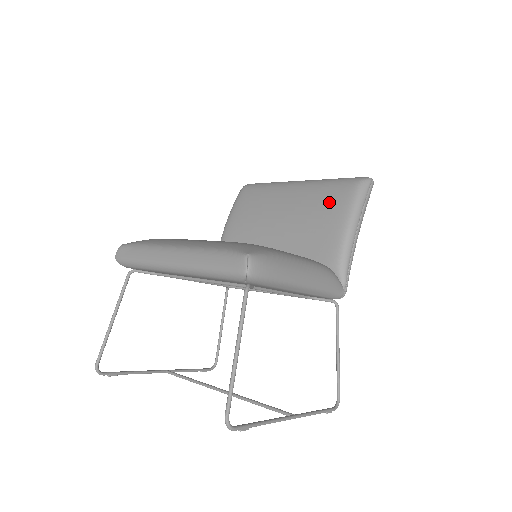
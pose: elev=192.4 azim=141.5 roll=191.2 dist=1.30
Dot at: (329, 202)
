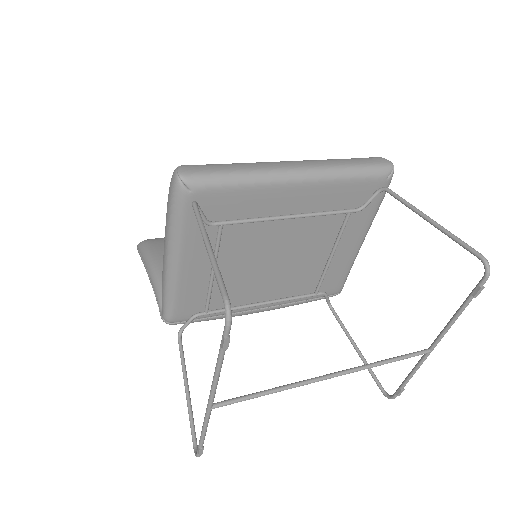
Dot at: occluded
